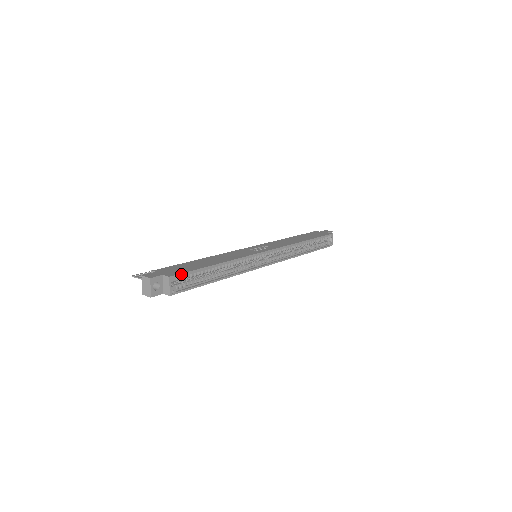
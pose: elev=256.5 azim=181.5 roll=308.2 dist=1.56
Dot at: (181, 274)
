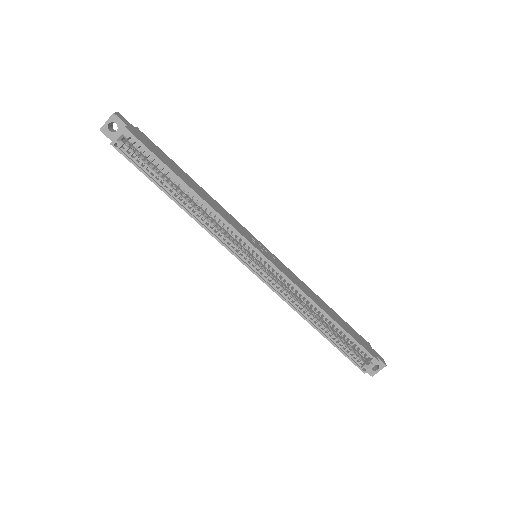
Dot at: (139, 141)
